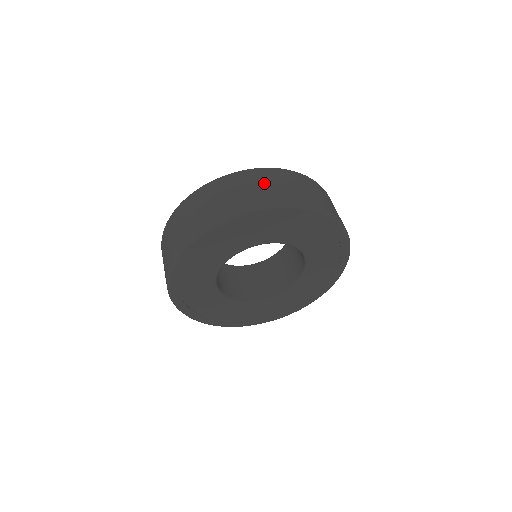
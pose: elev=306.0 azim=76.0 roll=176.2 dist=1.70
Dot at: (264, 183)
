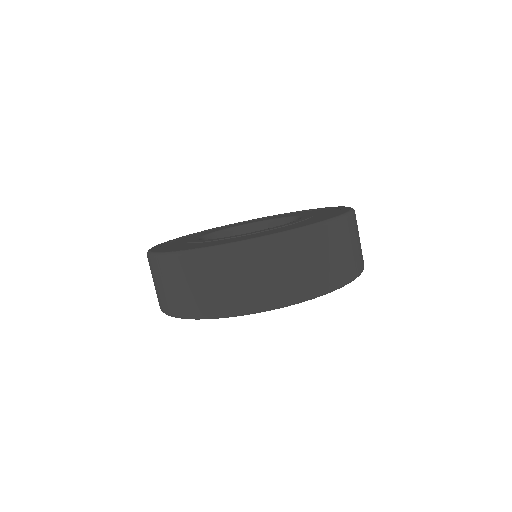
Dot at: (291, 264)
